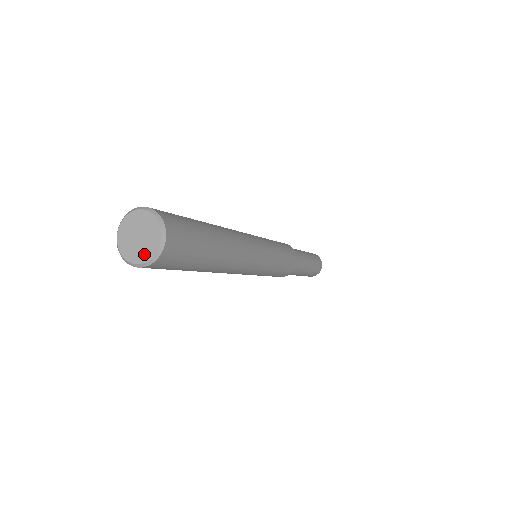
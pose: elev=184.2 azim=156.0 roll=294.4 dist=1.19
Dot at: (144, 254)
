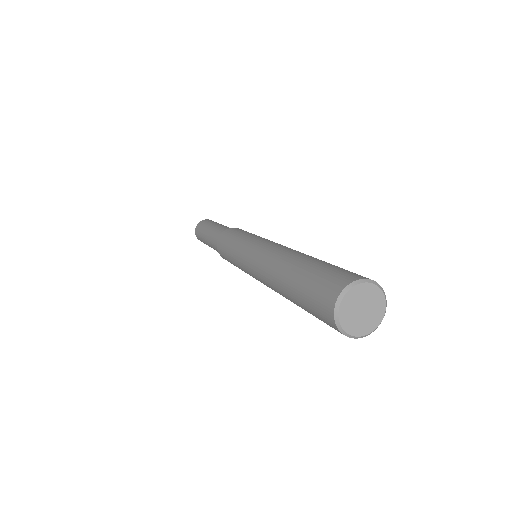
Dot at: (378, 313)
